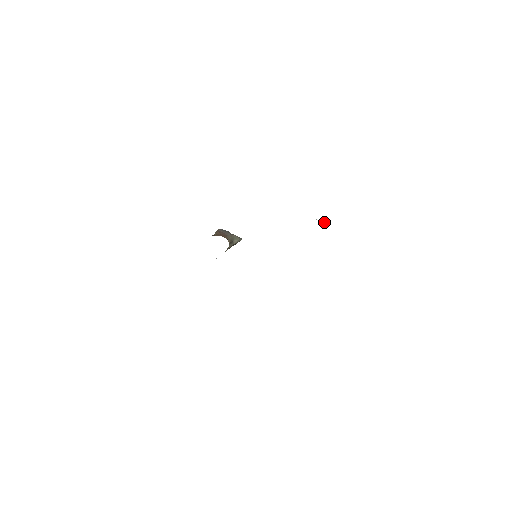
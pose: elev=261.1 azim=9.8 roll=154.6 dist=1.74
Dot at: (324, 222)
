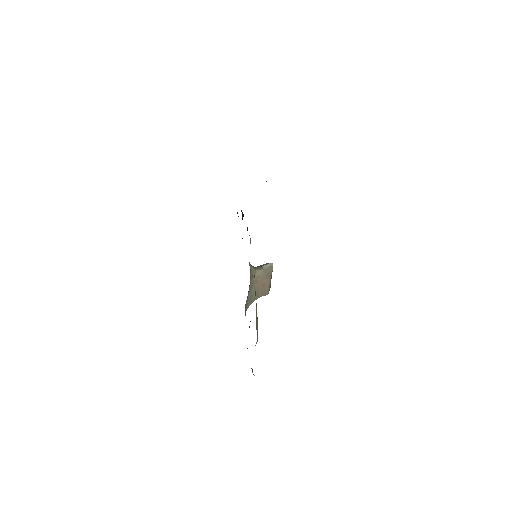
Dot at: occluded
